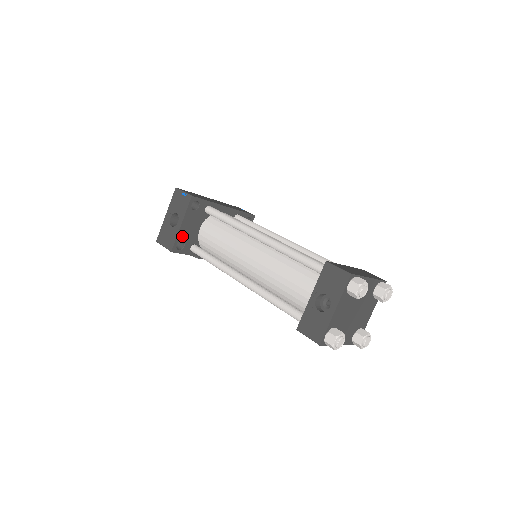
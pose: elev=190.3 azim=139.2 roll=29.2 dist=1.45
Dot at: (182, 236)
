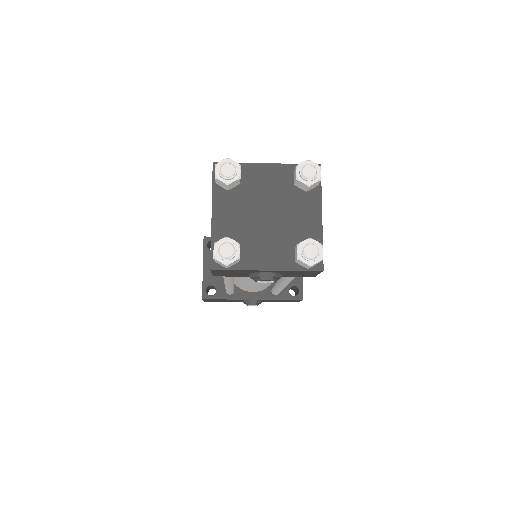
Dot at: (209, 280)
